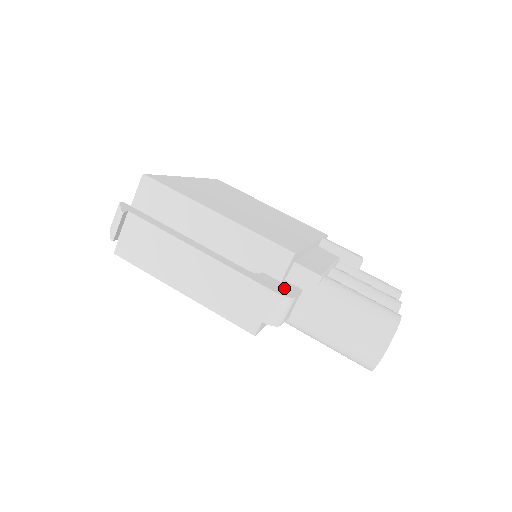
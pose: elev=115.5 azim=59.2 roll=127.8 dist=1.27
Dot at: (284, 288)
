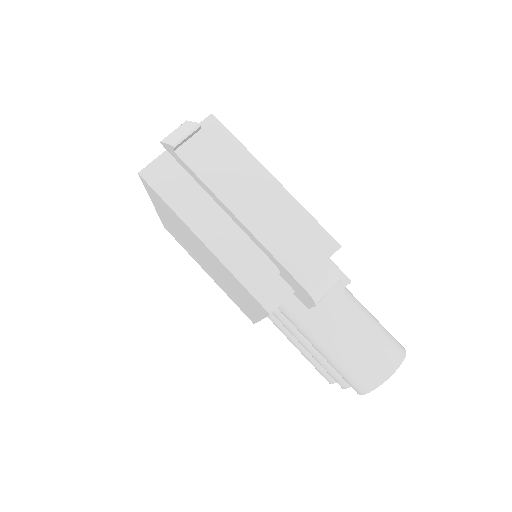
Dot at: occluded
